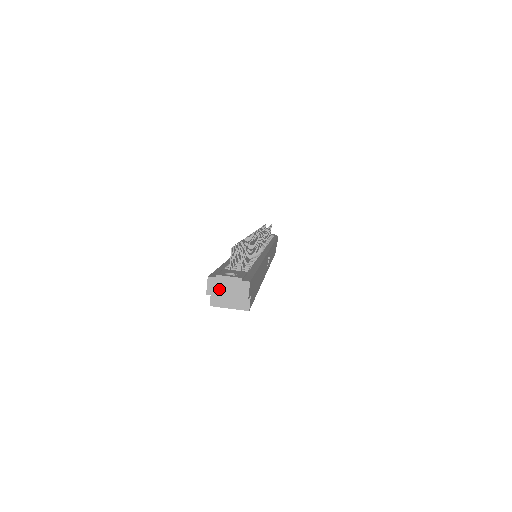
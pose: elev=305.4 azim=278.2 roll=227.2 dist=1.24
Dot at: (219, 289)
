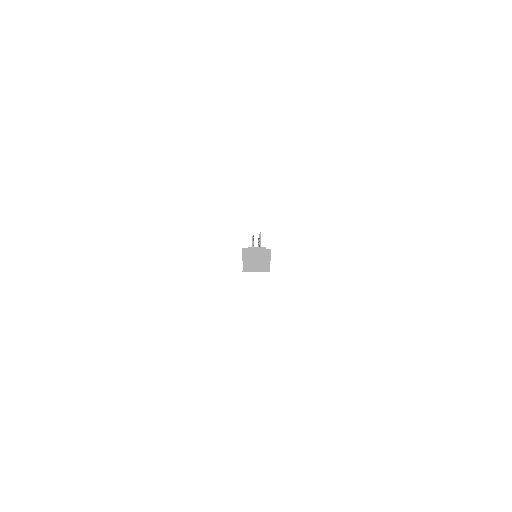
Dot at: (251, 256)
